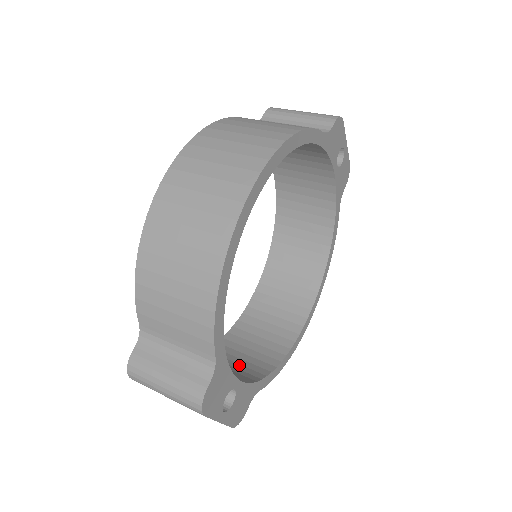
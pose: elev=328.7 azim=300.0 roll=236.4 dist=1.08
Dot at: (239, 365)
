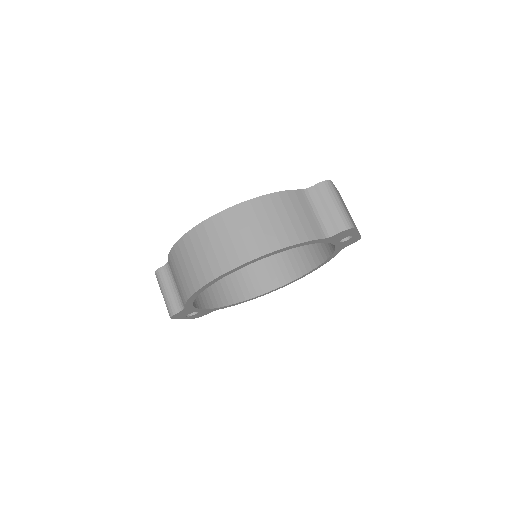
Dot at: (221, 289)
